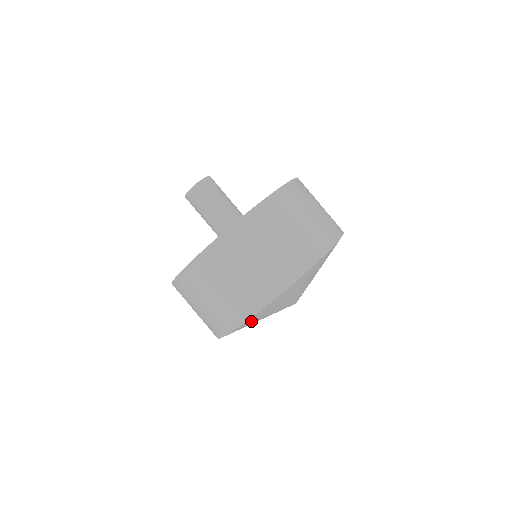
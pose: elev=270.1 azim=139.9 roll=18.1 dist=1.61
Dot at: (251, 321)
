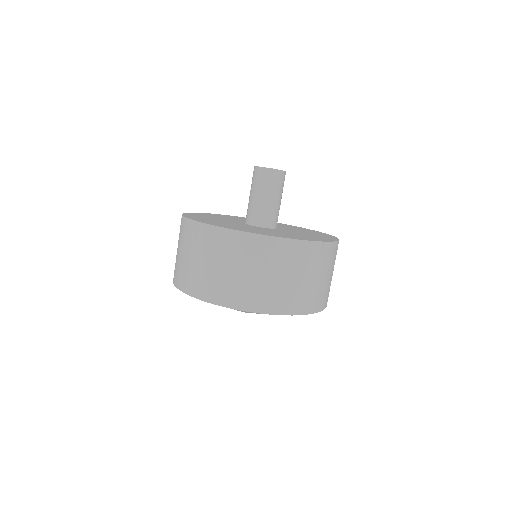
Dot at: occluded
